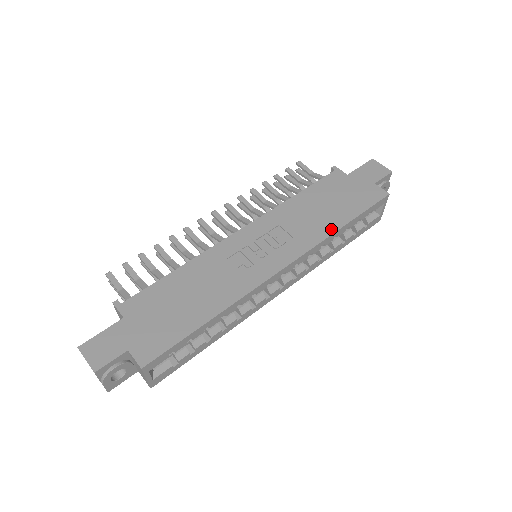
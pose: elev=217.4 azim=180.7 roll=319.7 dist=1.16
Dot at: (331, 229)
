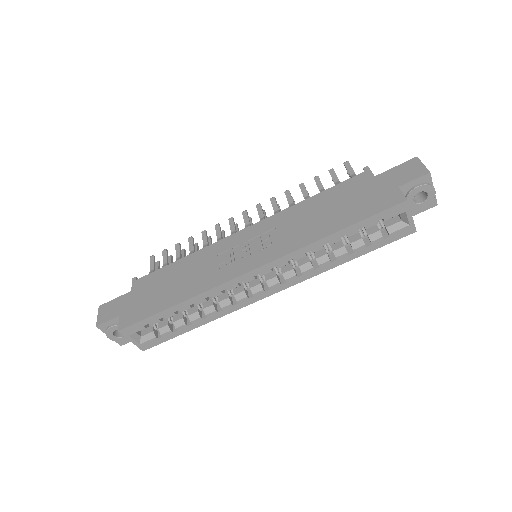
Dot at: (318, 236)
